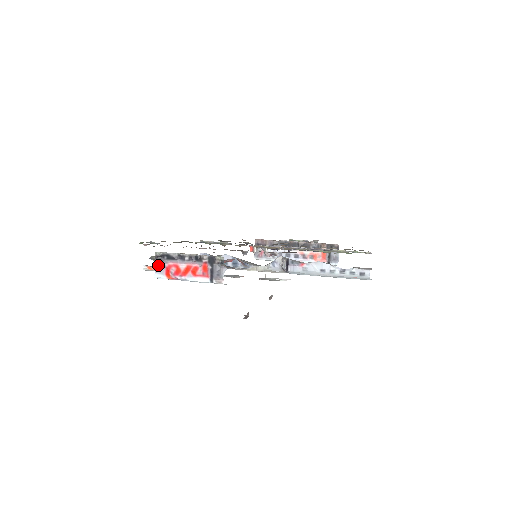
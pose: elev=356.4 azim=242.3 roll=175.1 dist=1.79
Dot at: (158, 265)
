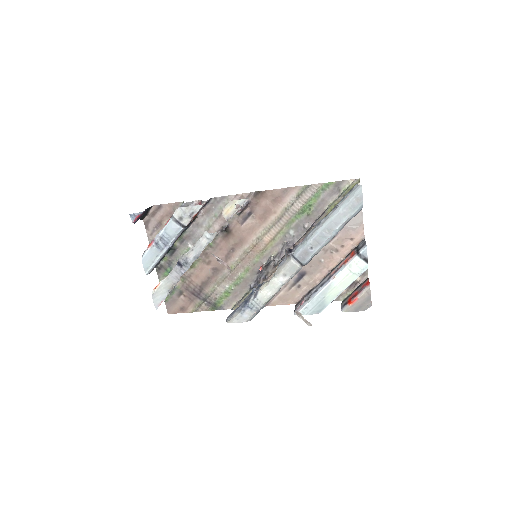
Dot at: occluded
